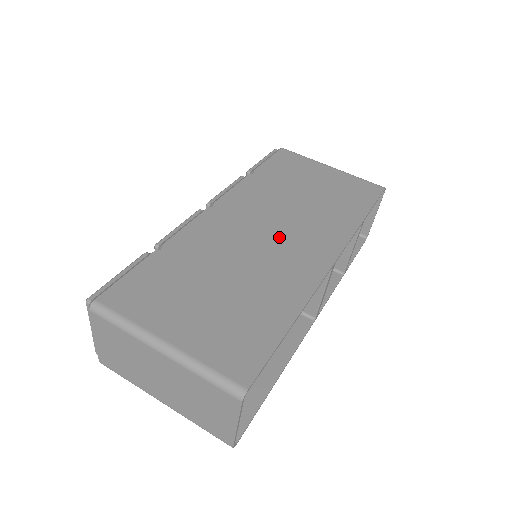
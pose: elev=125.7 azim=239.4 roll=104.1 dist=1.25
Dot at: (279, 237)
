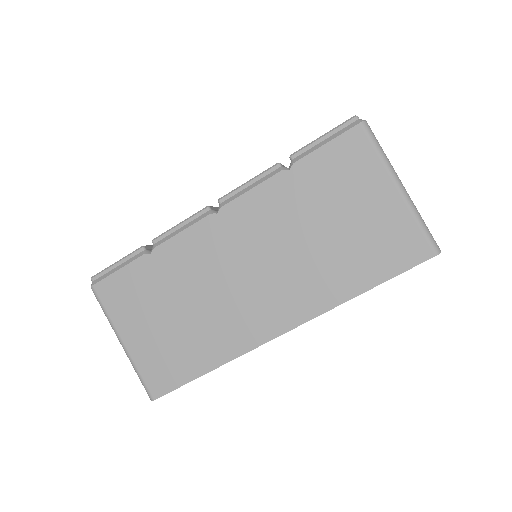
Dot at: (254, 282)
